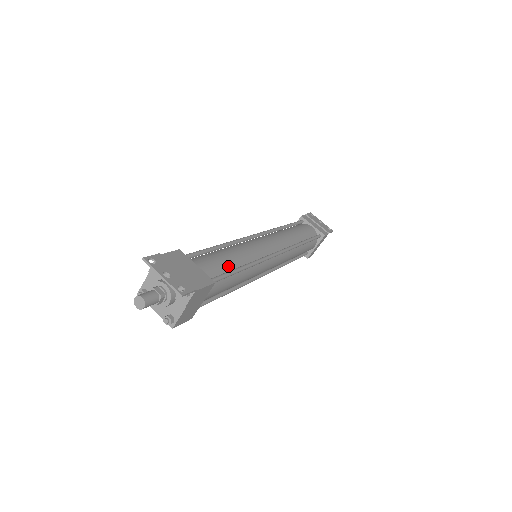
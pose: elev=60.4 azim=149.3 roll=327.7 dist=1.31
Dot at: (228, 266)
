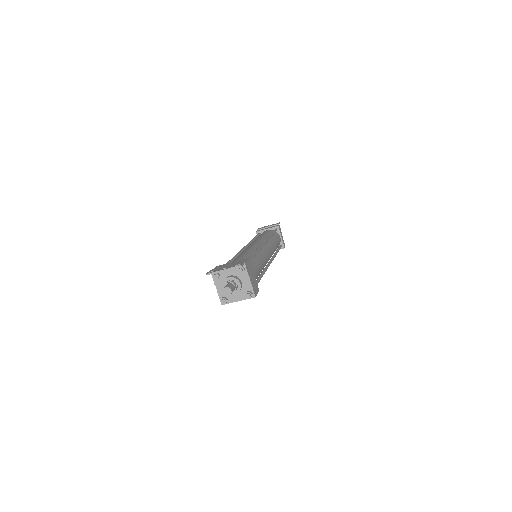
Dot at: (247, 257)
